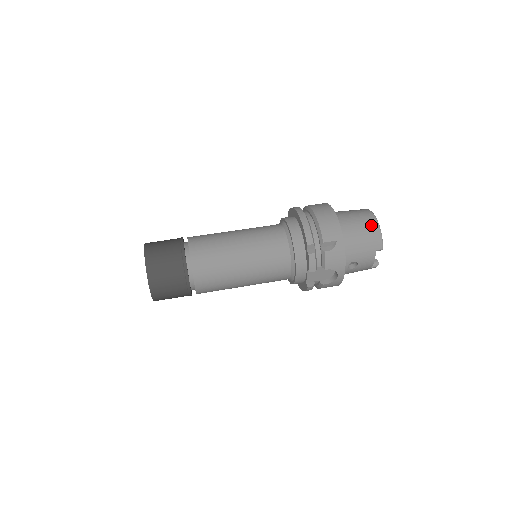
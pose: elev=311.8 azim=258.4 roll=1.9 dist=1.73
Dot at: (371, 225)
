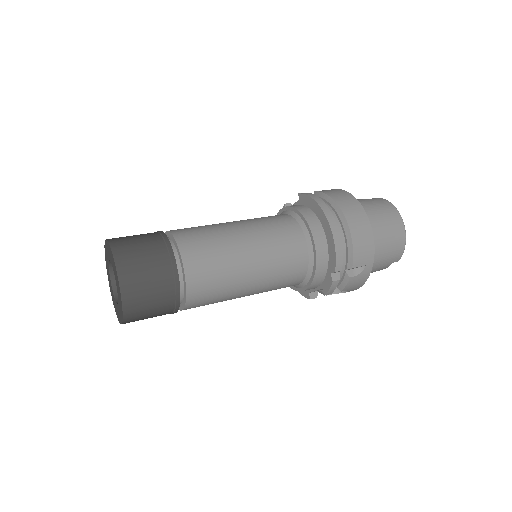
Dot at: (399, 237)
